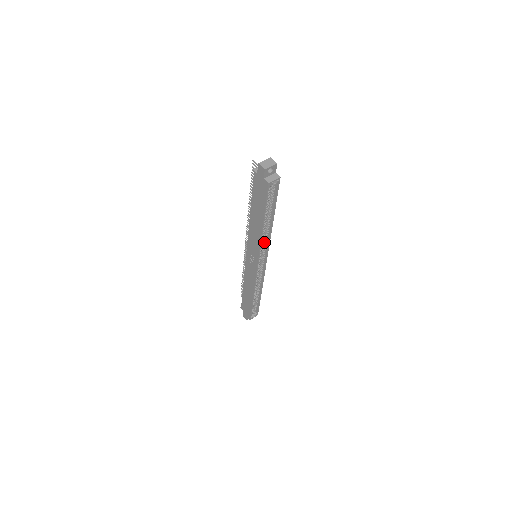
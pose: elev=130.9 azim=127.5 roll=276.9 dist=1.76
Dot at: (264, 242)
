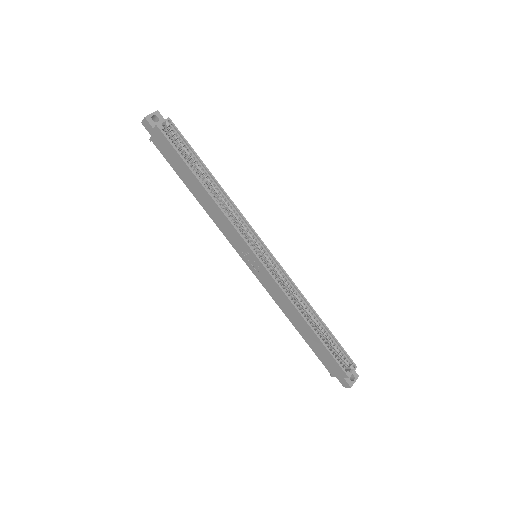
Dot at: (236, 219)
